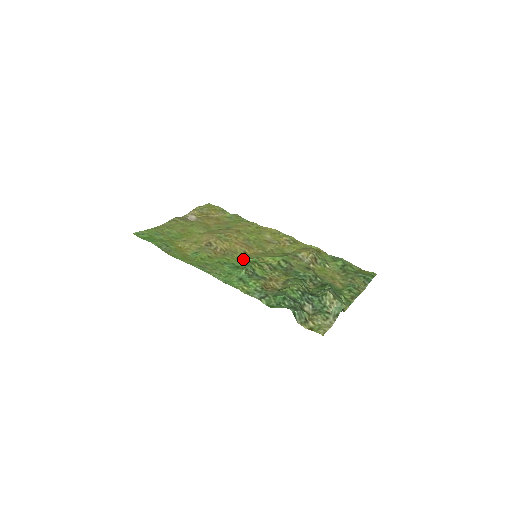
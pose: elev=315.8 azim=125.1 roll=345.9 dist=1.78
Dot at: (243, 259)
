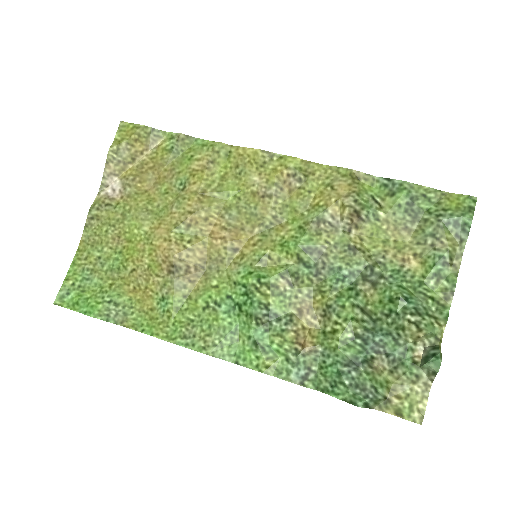
Dot at: (239, 280)
